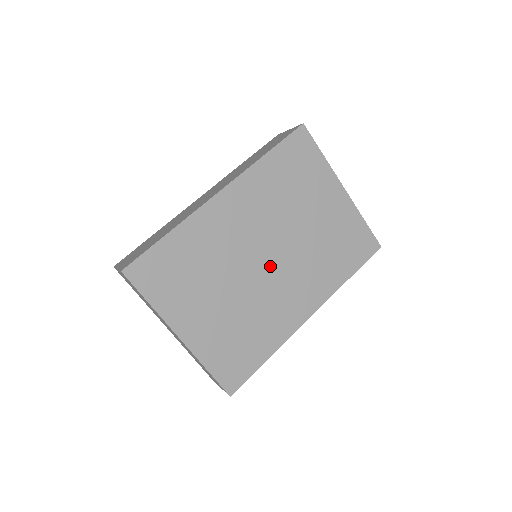
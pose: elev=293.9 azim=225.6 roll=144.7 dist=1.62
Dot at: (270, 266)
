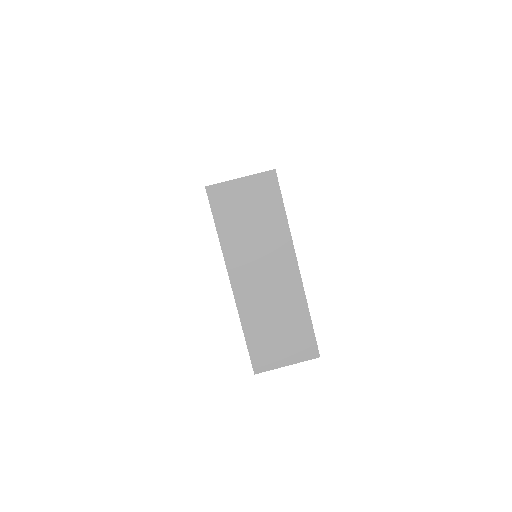
Dot at: occluded
